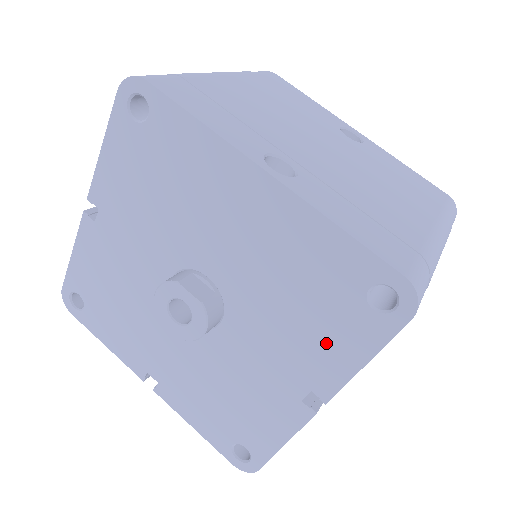
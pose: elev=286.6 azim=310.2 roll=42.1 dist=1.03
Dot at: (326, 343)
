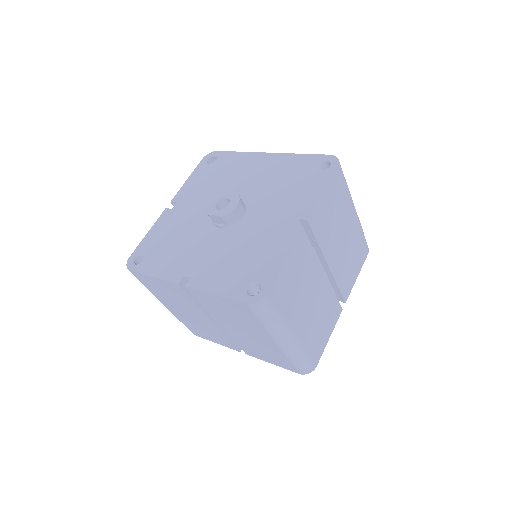
Dot at: (302, 193)
